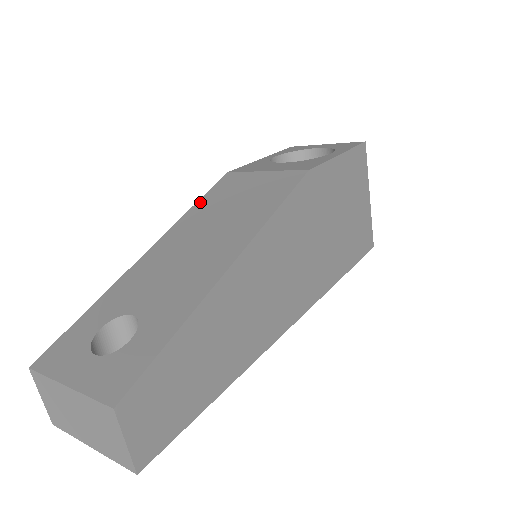
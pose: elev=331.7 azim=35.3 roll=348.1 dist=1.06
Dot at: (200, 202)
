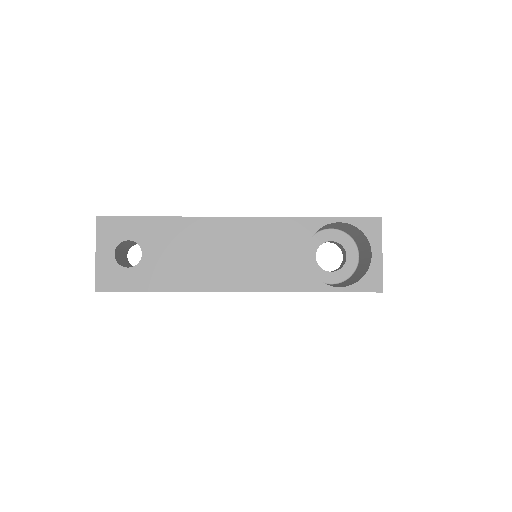
Dot at: occluded
